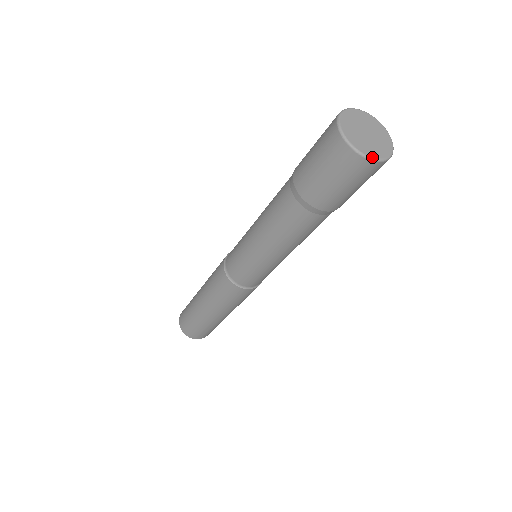
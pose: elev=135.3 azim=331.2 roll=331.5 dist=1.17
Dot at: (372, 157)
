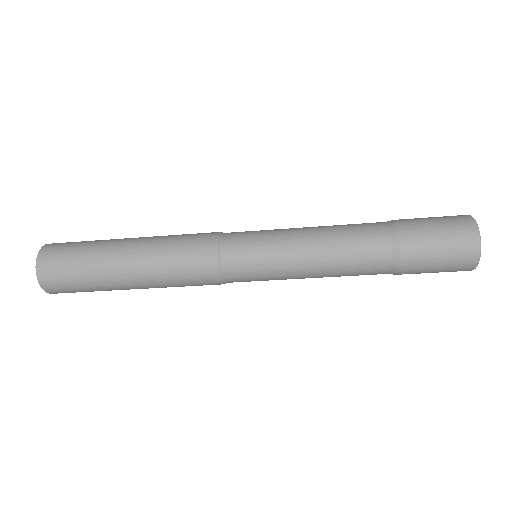
Dot at: occluded
